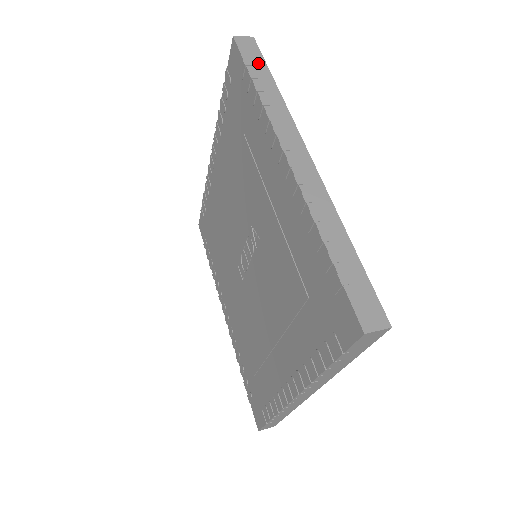
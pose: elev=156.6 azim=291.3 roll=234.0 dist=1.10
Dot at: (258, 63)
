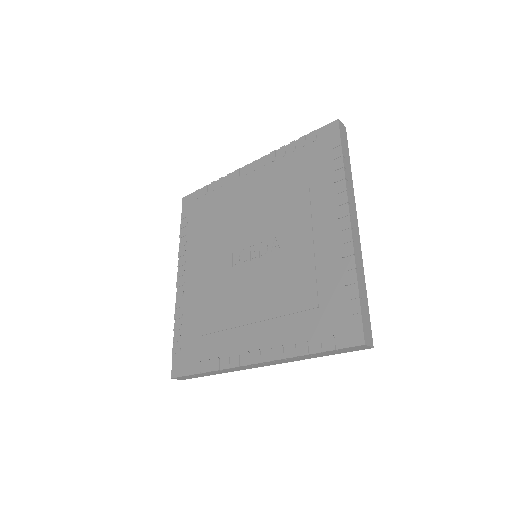
Dot at: (346, 147)
